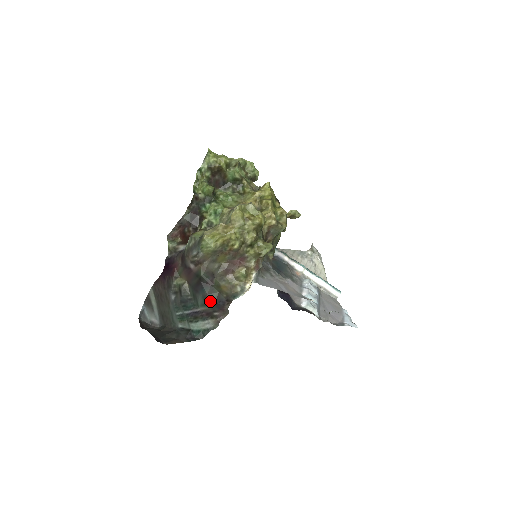
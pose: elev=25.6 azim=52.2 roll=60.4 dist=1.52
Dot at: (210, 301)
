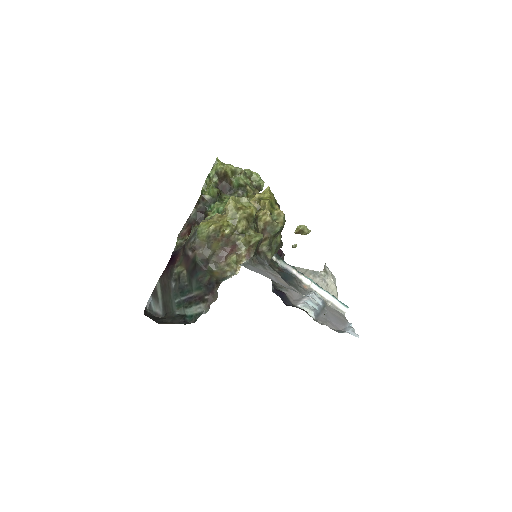
Dot at: (202, 284)
